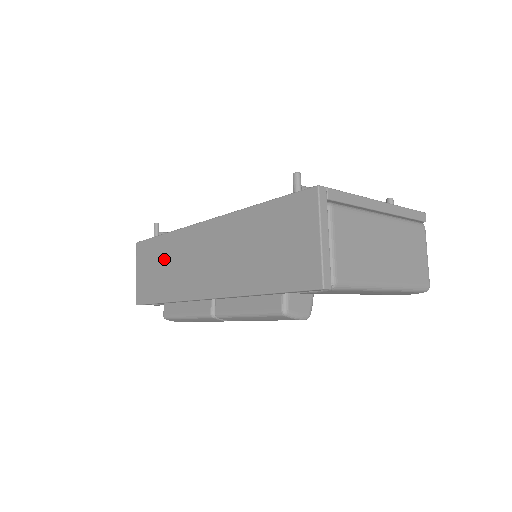
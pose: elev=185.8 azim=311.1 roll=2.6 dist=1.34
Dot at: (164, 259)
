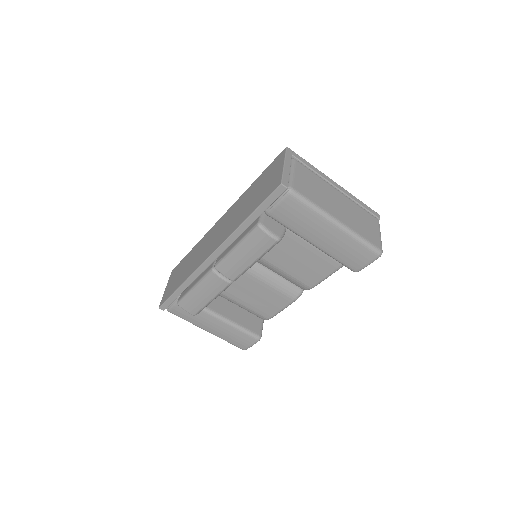
Dot at: (188, 261)
